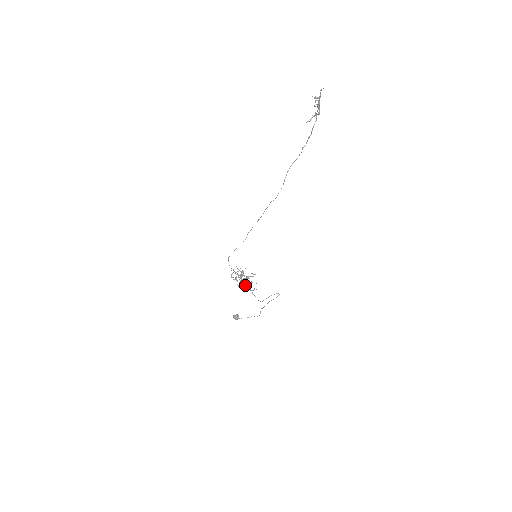
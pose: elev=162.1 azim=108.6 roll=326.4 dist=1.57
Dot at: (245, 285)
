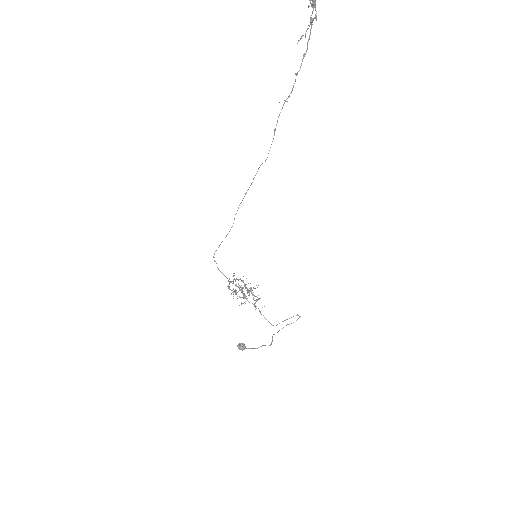
Dot at: (247, 300)
